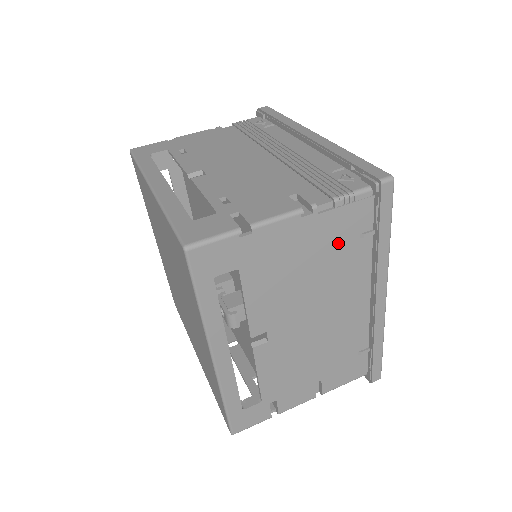
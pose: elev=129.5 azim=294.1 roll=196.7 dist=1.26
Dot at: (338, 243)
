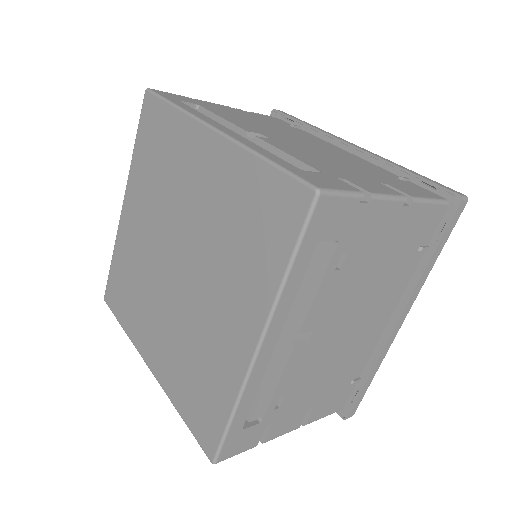
Dot at: (275, 123)
